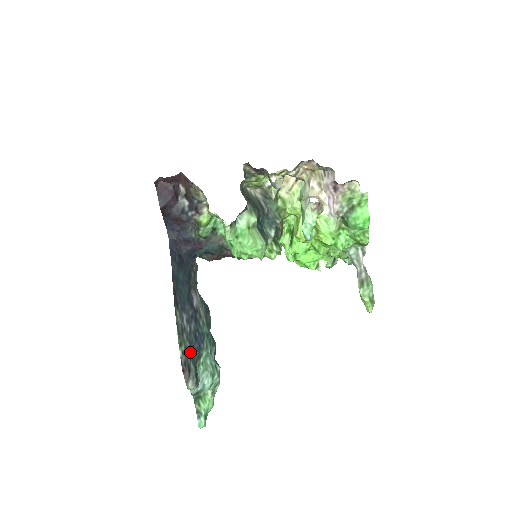
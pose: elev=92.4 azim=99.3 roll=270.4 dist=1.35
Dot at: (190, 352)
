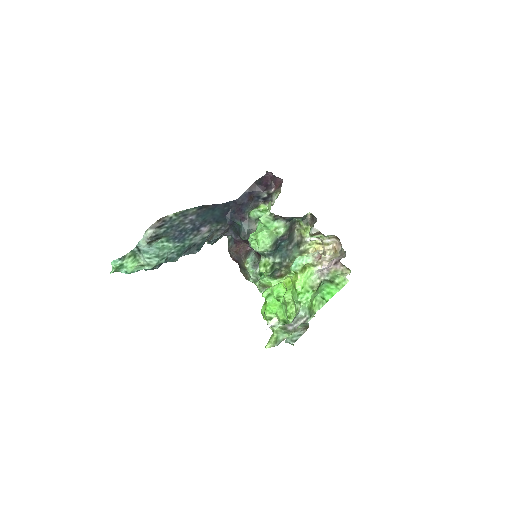
Dot at: (172, 226)
